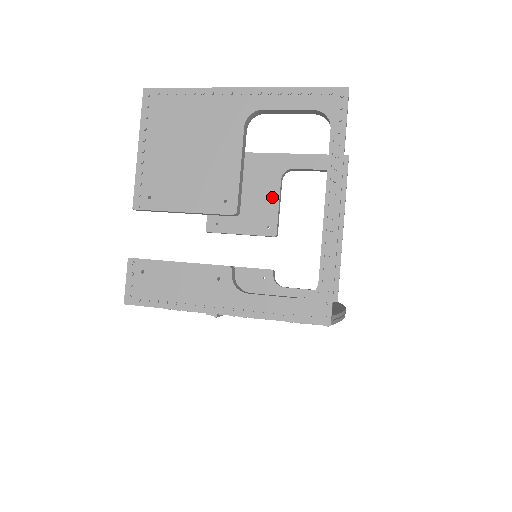
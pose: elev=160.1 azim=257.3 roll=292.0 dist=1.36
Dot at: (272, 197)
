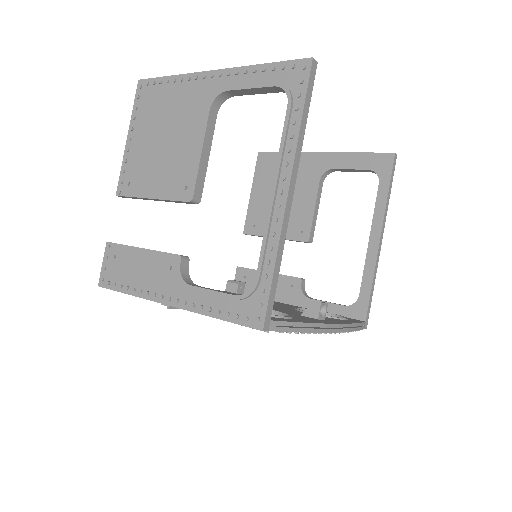
Dot at: (309, 199)
